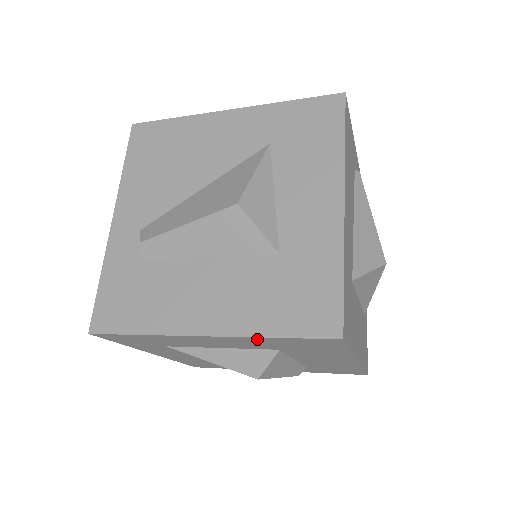
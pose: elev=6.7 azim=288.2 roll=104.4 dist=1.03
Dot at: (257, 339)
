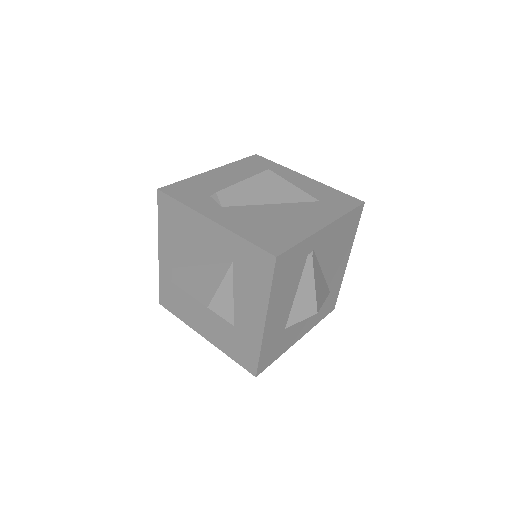
Dot at: occluded
